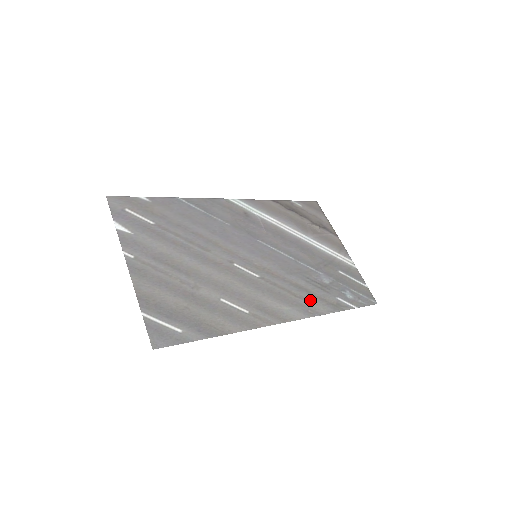
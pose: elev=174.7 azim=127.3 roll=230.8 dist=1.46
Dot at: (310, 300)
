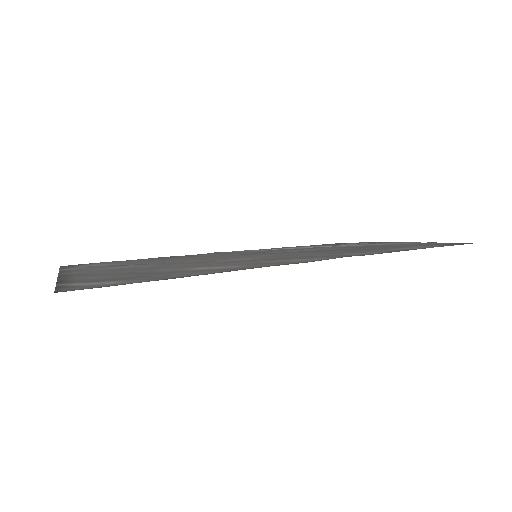
Dot at: (347, 254)
